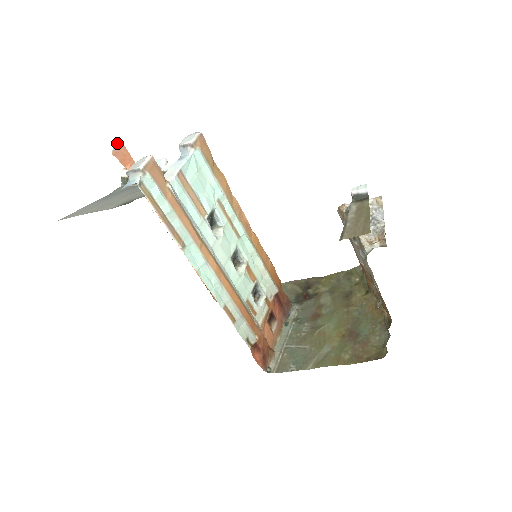
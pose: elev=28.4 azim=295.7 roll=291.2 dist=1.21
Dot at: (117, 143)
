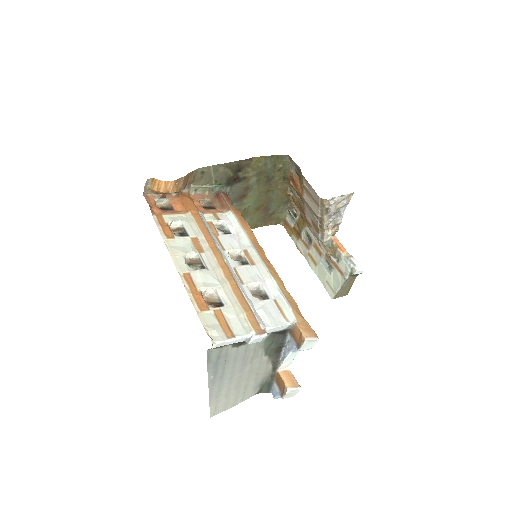
Dot at: occluded
